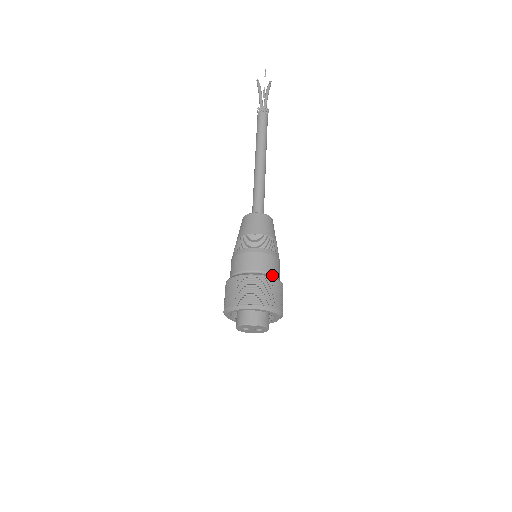
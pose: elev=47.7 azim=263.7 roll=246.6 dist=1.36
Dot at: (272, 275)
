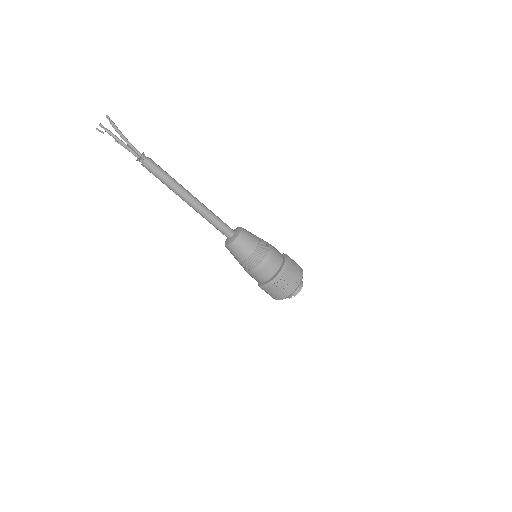
Dot at: (275, 274)
